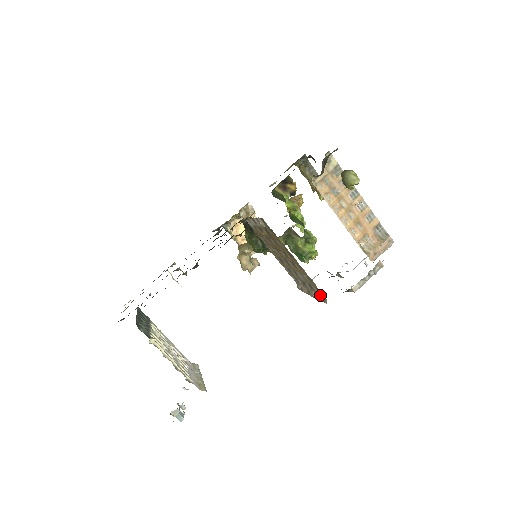
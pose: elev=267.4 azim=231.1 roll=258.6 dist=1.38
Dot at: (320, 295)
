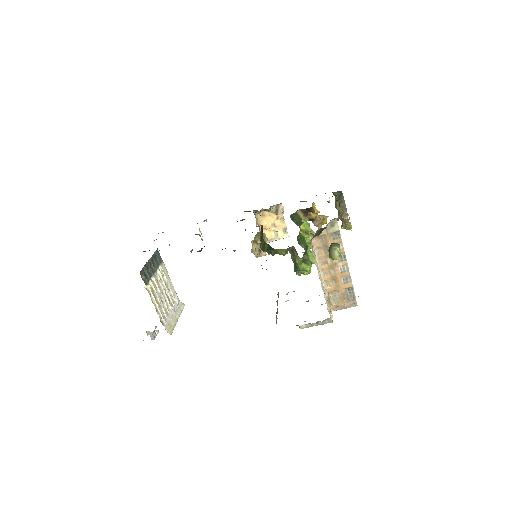
Dot at: occluded
